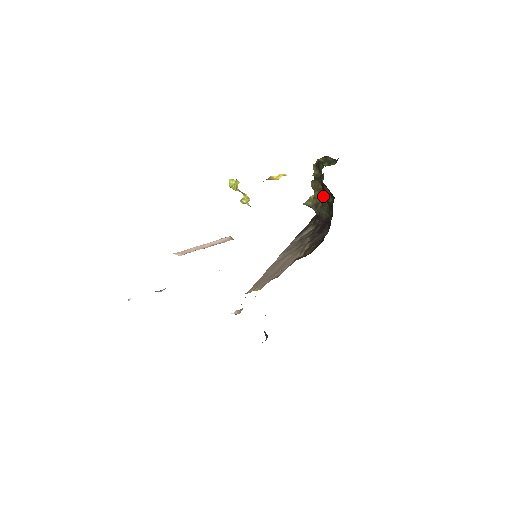
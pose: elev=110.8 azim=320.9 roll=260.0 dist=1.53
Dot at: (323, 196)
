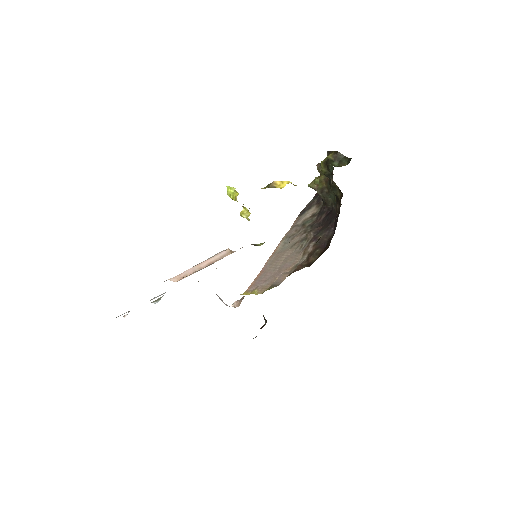
Dot at: (330, 188)
